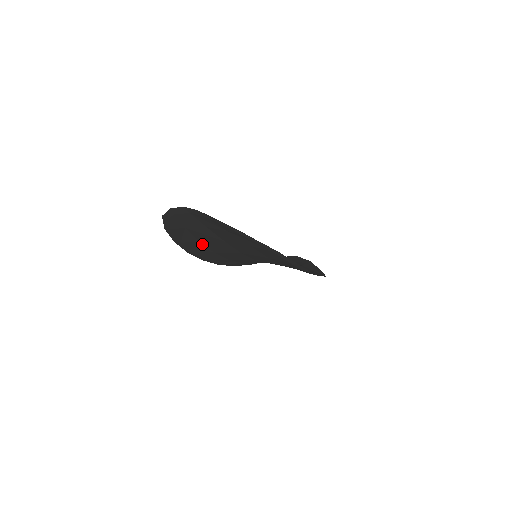
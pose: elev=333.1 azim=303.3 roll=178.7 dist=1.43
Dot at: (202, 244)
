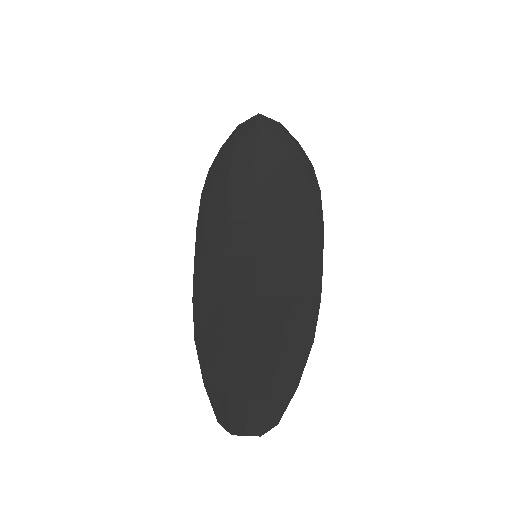
Dot at: (222, 329)
